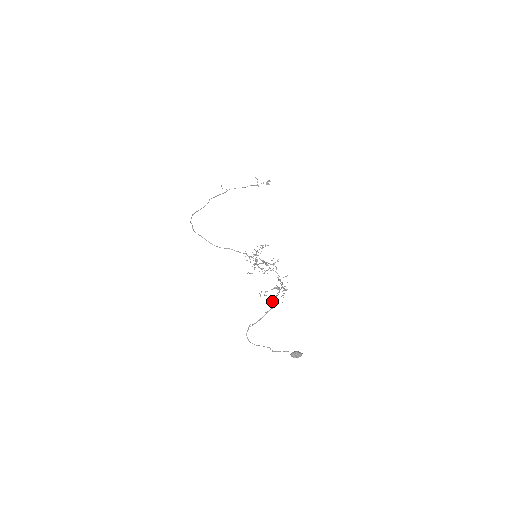
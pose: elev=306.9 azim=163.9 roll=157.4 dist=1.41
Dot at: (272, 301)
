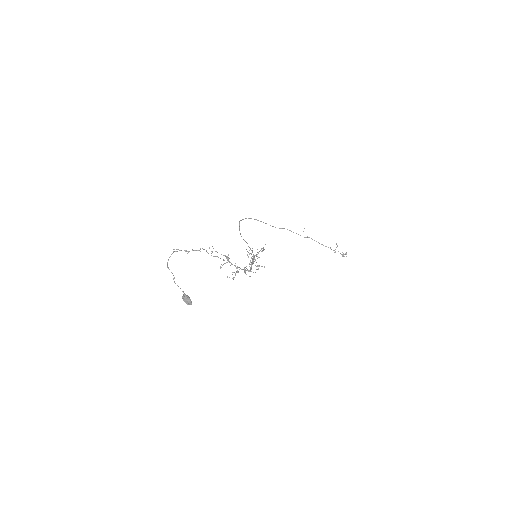
Dot at: occluded
